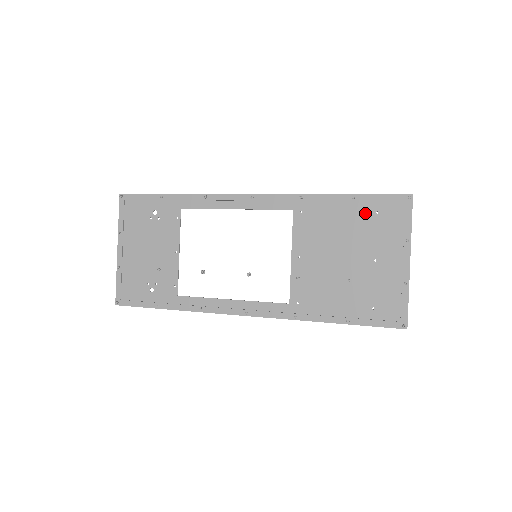
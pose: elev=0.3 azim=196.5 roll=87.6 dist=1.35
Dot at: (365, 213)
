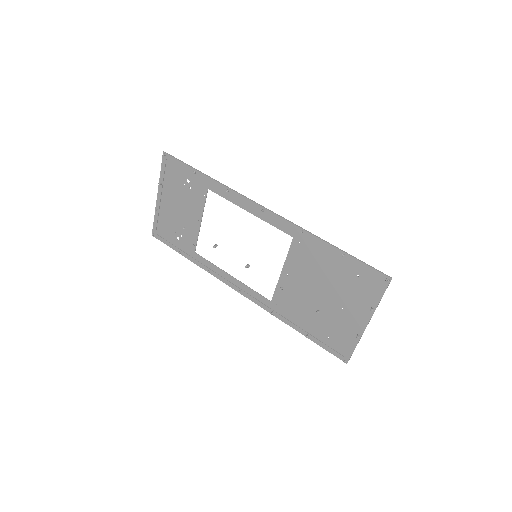
Dot at: (348, 271)
